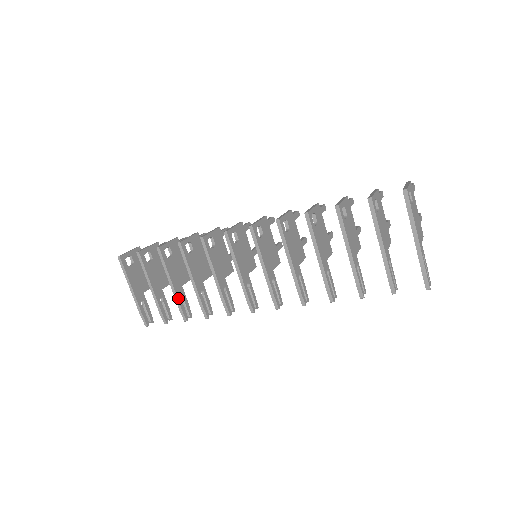
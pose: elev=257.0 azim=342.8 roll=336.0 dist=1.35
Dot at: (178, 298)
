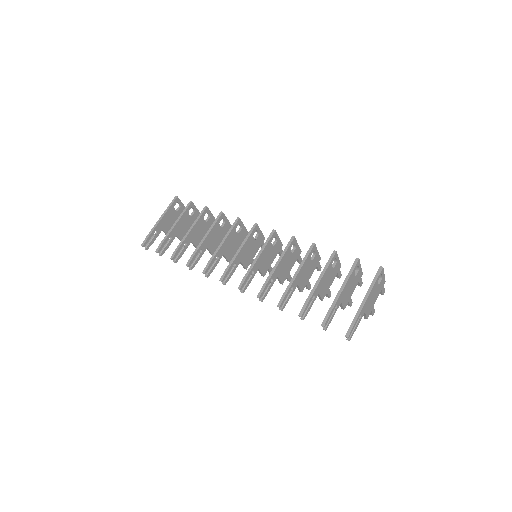
Dot at: (184, 242)
